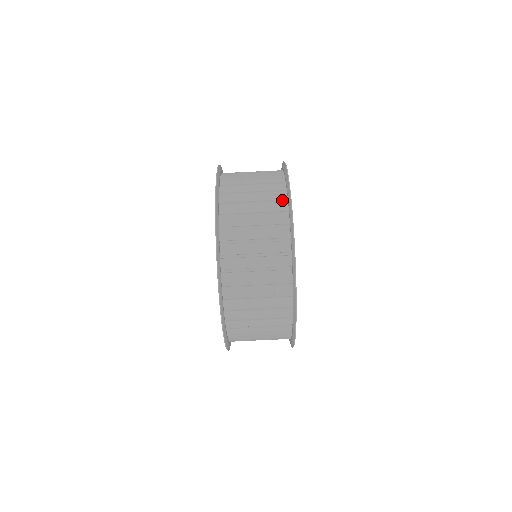
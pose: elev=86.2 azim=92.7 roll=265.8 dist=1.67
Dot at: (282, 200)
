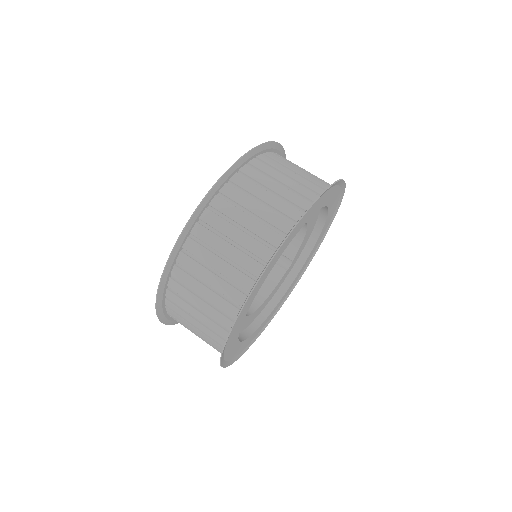
Dot at: occluded
